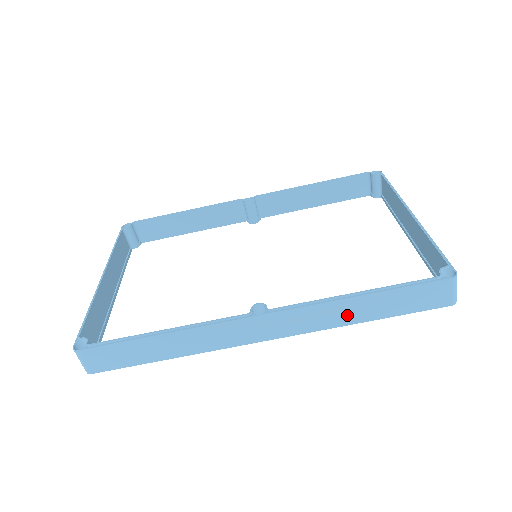
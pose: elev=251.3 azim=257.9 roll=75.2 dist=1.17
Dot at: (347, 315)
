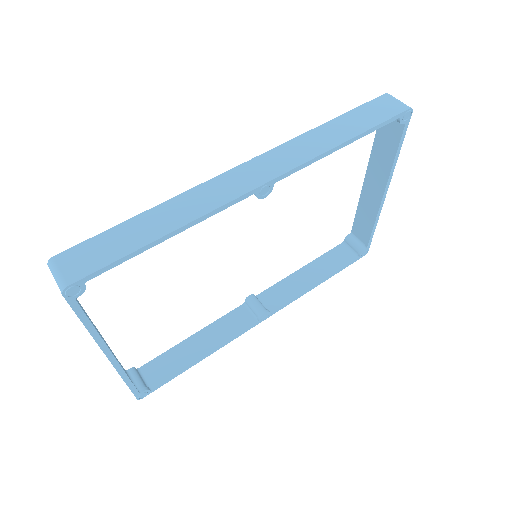
Dot at: (326, 140)
